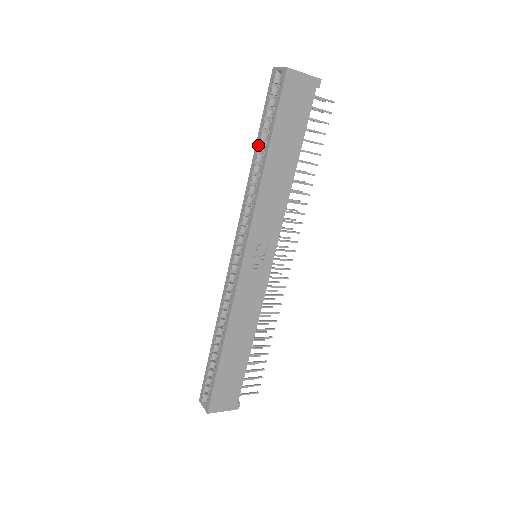
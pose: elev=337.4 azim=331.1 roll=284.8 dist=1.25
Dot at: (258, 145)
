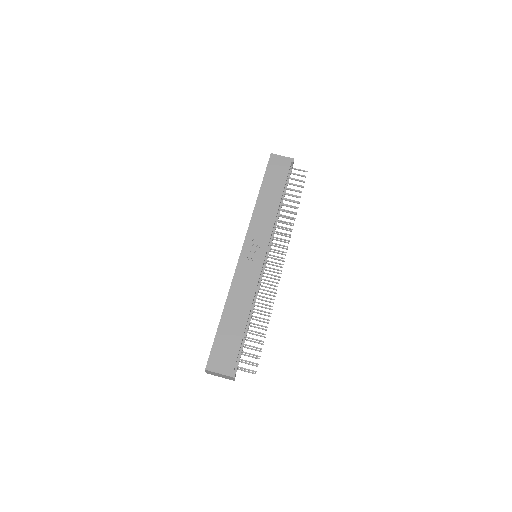
Dot at: occluded
